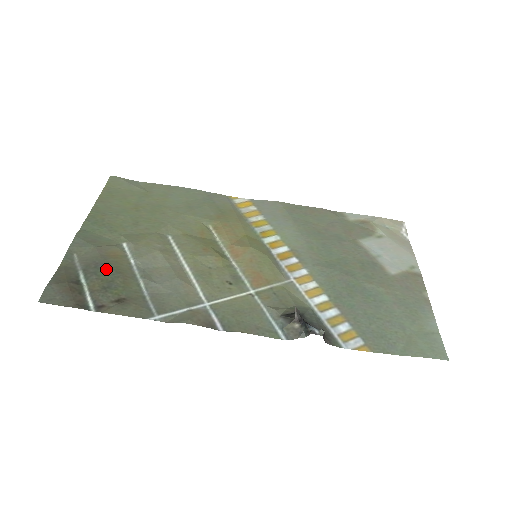
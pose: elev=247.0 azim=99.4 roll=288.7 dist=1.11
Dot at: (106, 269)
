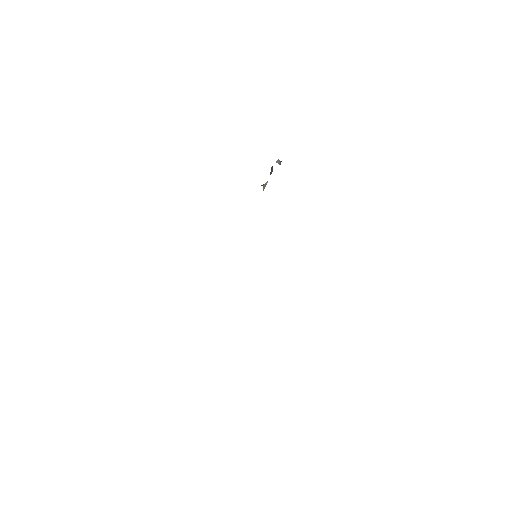
Dot at: occluded
